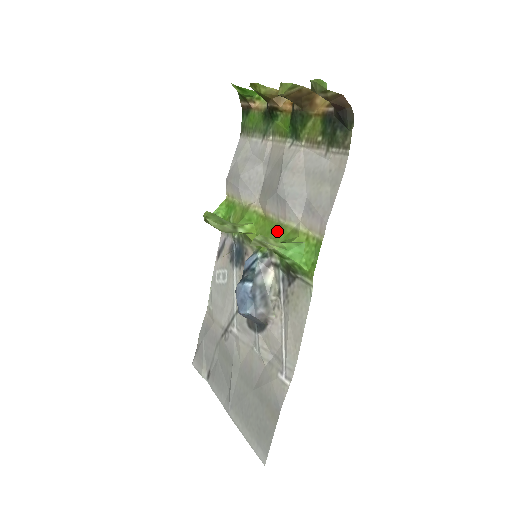
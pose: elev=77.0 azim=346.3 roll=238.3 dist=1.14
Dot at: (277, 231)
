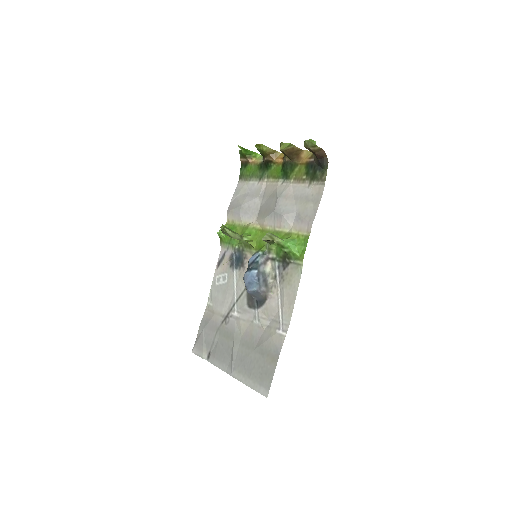
Dot at: occluded
